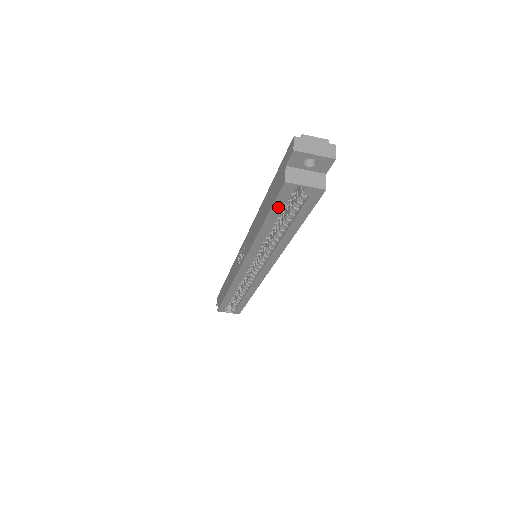
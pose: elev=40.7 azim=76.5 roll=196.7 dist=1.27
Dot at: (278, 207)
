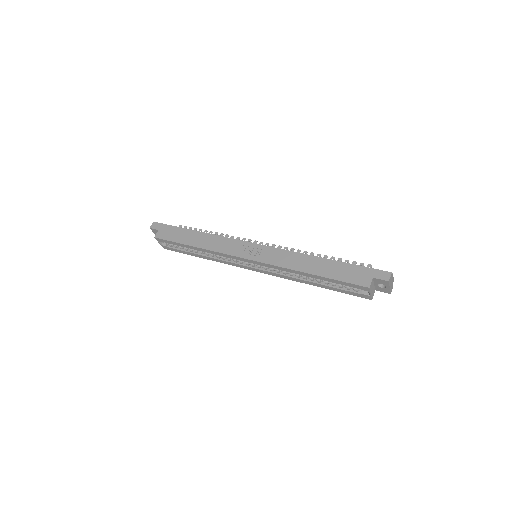
Dot at: (341, 283)
